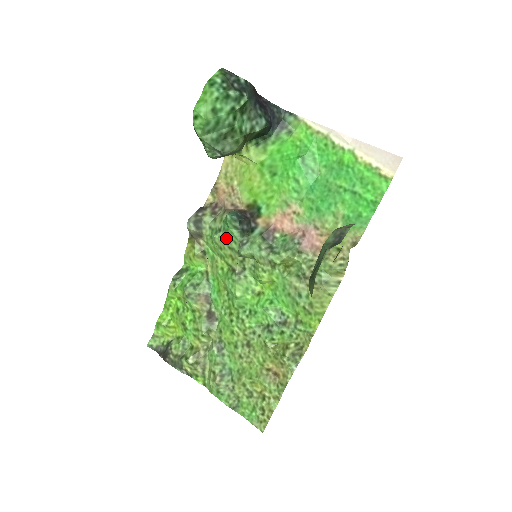
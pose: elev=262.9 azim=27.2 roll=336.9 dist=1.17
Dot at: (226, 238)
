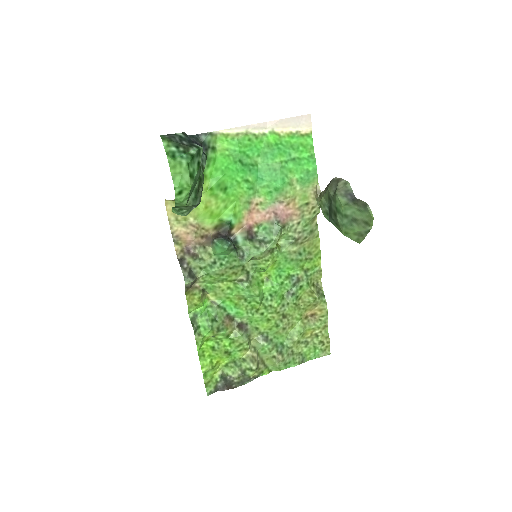
Dot at: (226, 264)
